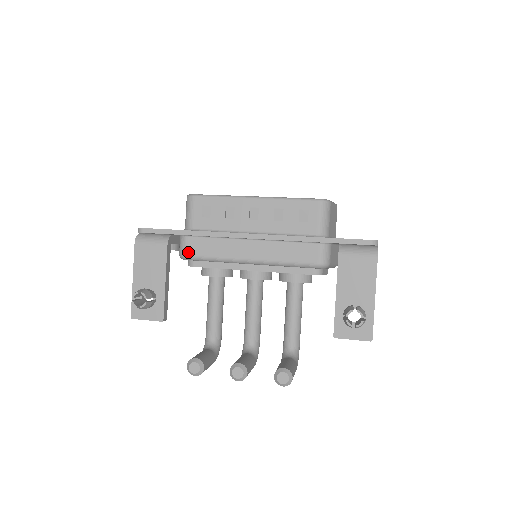
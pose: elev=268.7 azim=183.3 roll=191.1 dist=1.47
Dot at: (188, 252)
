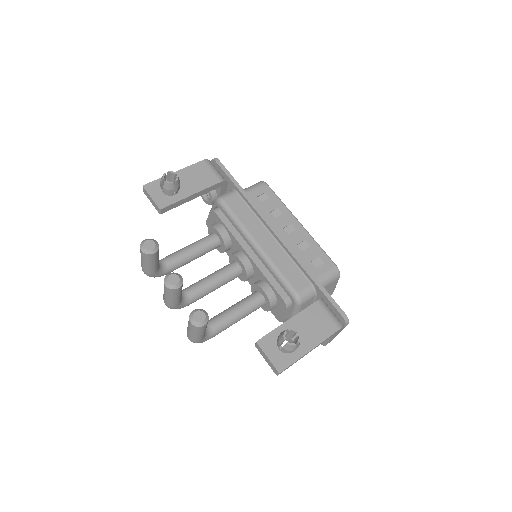
Dot at: (227, 200)
